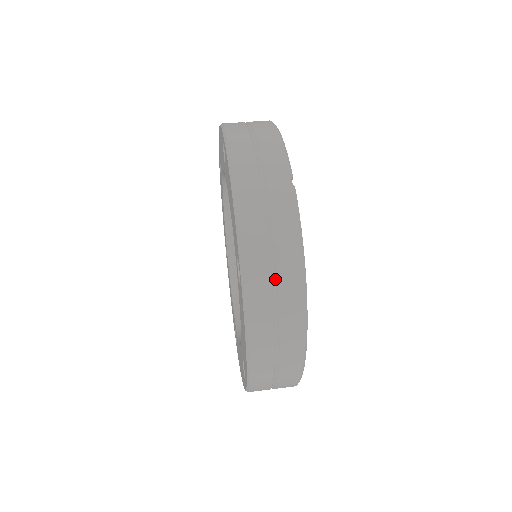
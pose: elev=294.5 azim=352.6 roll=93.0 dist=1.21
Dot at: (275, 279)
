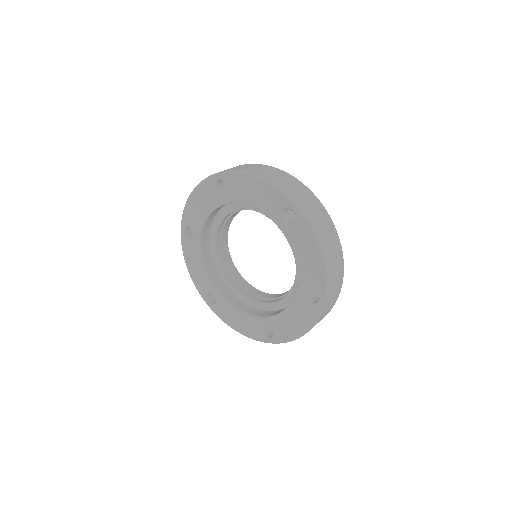
Dot at: (332, 298)
